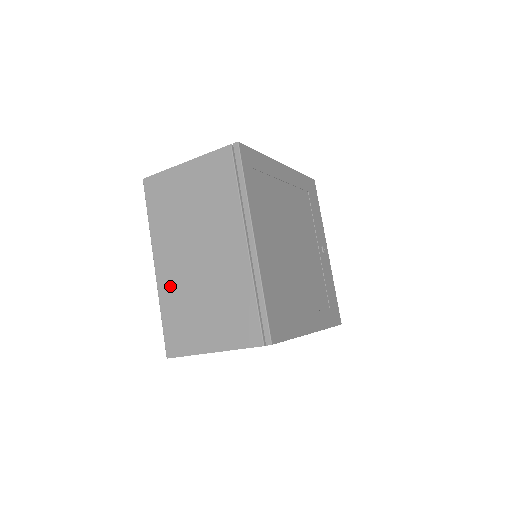
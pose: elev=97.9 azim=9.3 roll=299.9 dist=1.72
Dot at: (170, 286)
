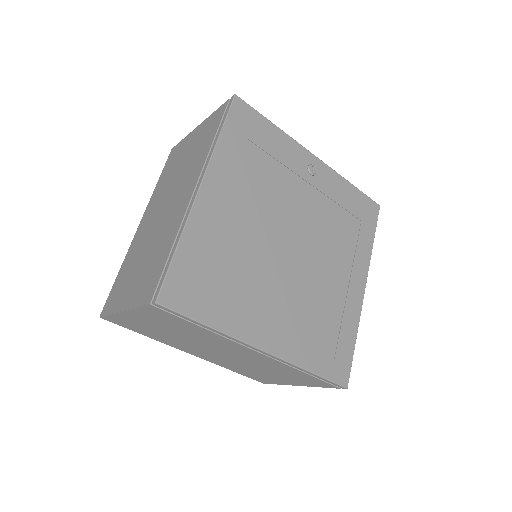
Dot at: (219, 362)
